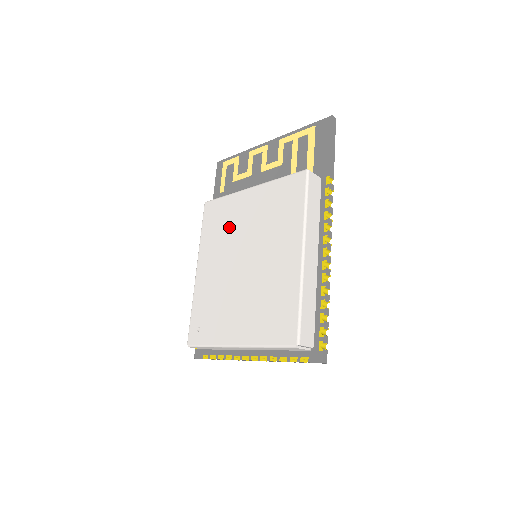
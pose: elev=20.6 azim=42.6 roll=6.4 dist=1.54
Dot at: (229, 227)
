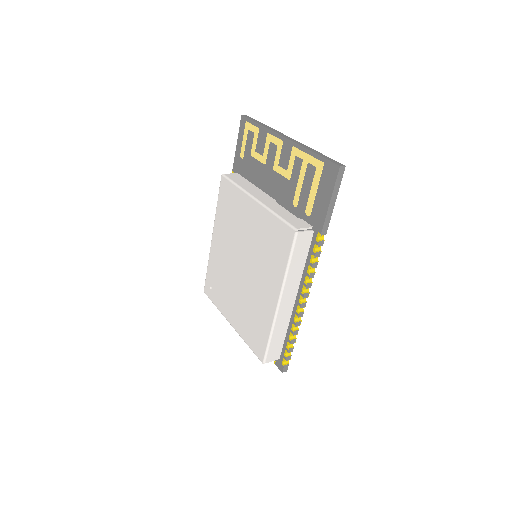
Dot at: (236, 223)
